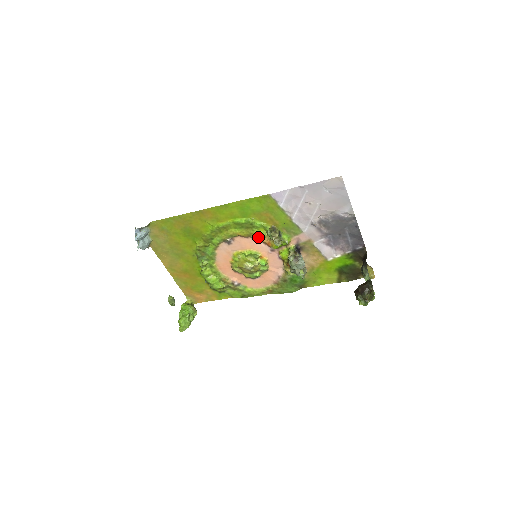
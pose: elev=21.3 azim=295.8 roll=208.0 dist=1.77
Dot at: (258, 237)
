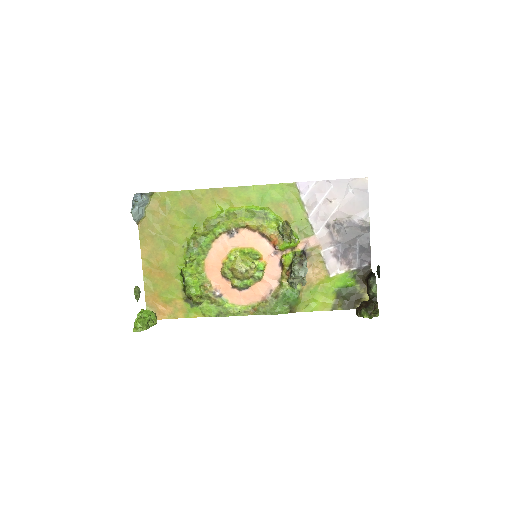
Dot at: (267, 231)
